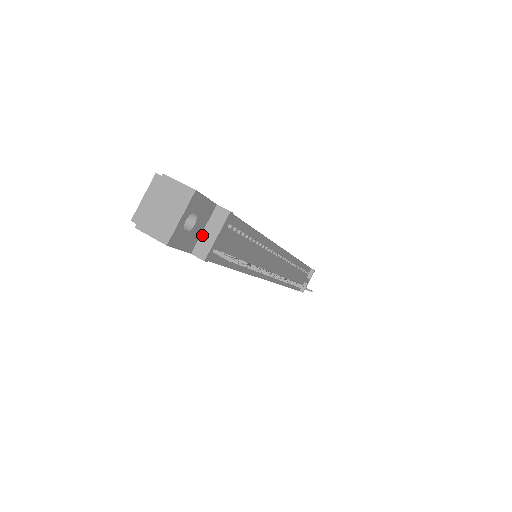
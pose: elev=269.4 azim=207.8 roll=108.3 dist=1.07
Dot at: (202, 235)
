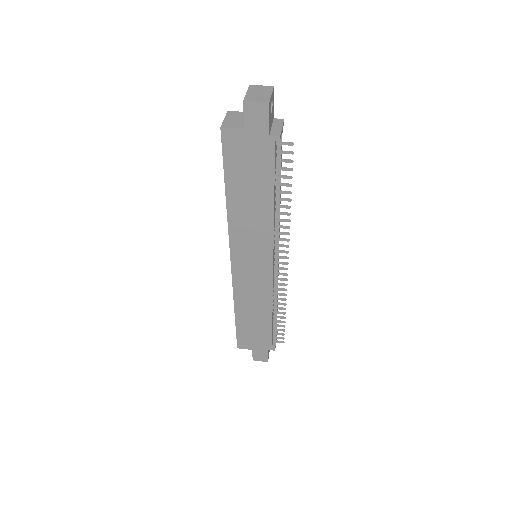
Dot at: (272, 128)
